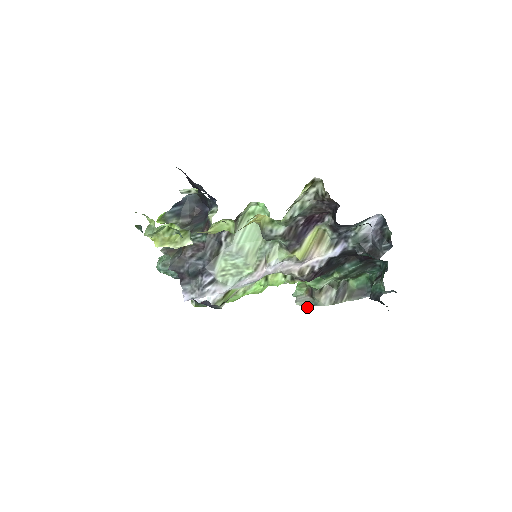
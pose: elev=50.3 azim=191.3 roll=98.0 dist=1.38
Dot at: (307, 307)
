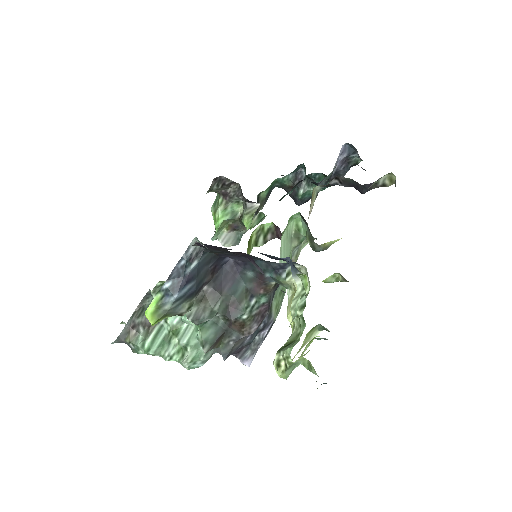
Dot at: (238, 243)
